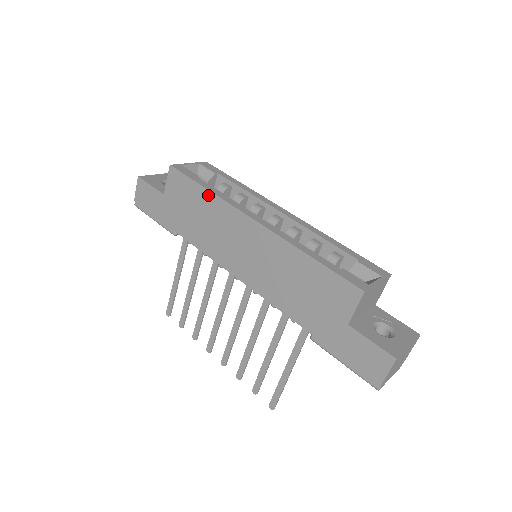
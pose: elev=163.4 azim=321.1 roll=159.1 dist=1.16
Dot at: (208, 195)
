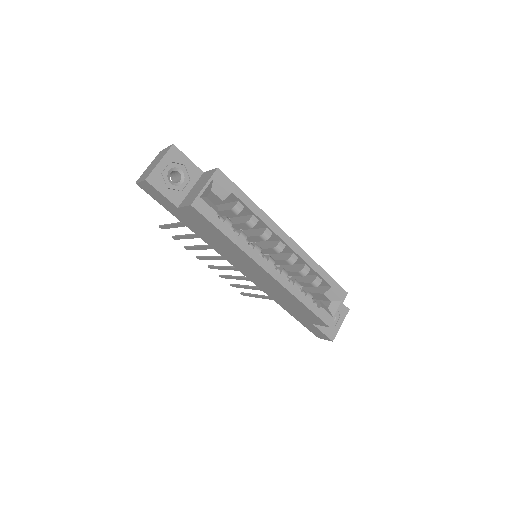
Dot at: (229, 241)
